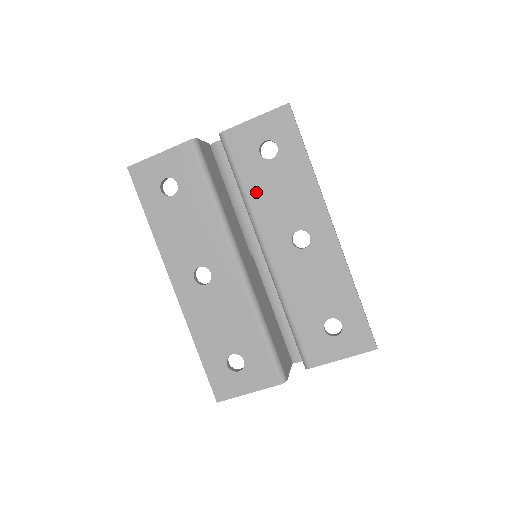
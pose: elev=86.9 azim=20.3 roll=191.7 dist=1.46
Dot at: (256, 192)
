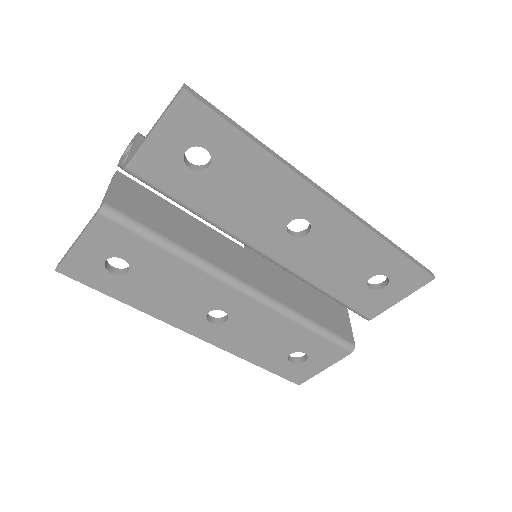
Dot at: (215, 209)
